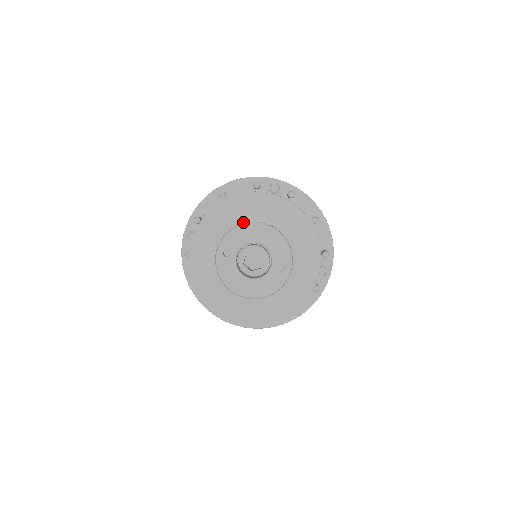
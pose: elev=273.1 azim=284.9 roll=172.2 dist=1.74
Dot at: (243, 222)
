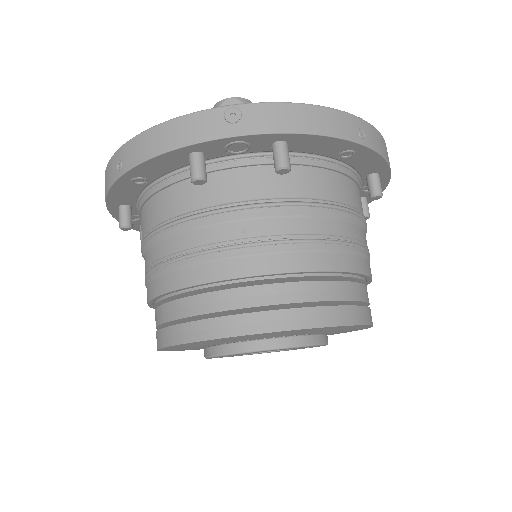
Dot at: (226, 343)
